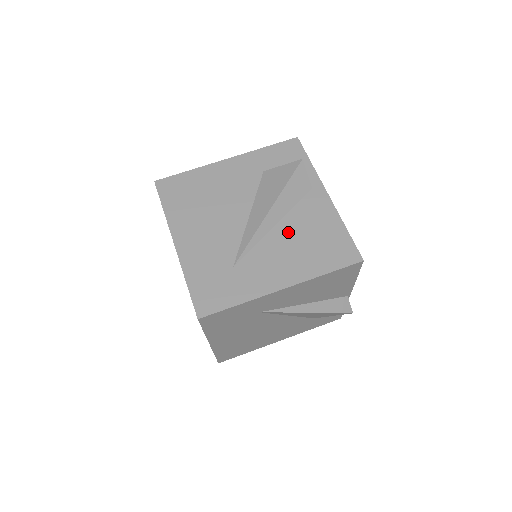
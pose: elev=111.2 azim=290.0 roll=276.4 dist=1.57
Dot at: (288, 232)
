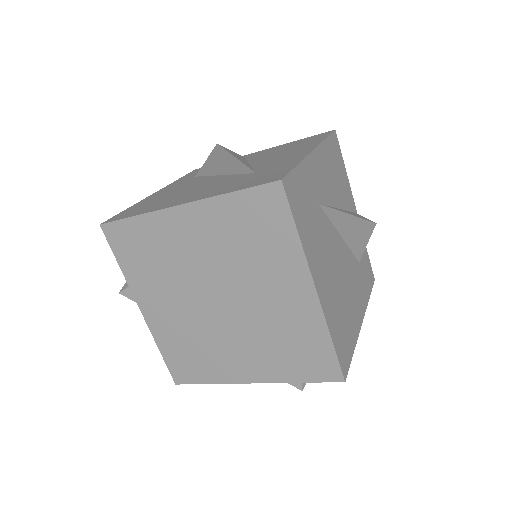
Dot at: (264, 158)
